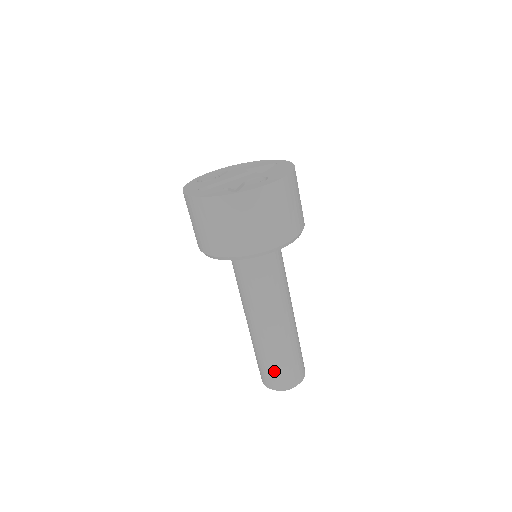
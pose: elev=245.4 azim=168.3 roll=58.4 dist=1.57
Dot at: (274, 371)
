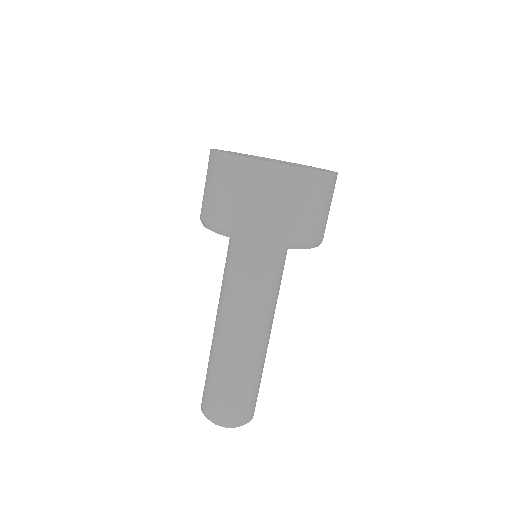
Dot at: (207, 387)
